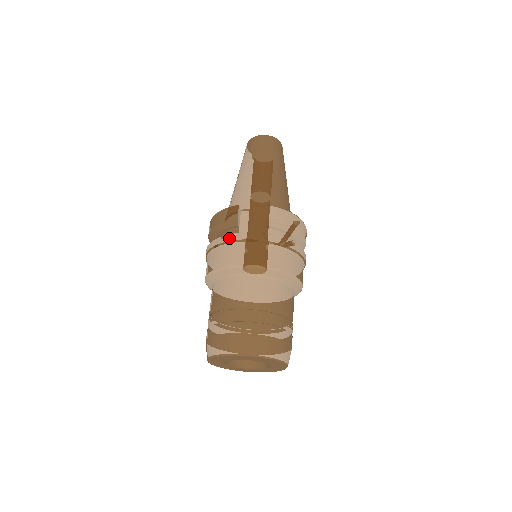
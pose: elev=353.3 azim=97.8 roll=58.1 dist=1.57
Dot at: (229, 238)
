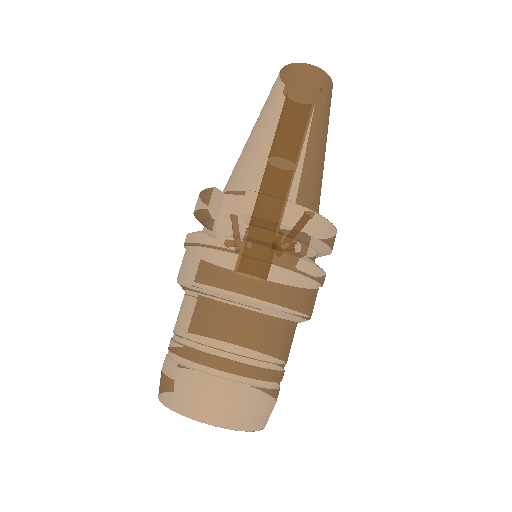
Dot at: (192, 238)
